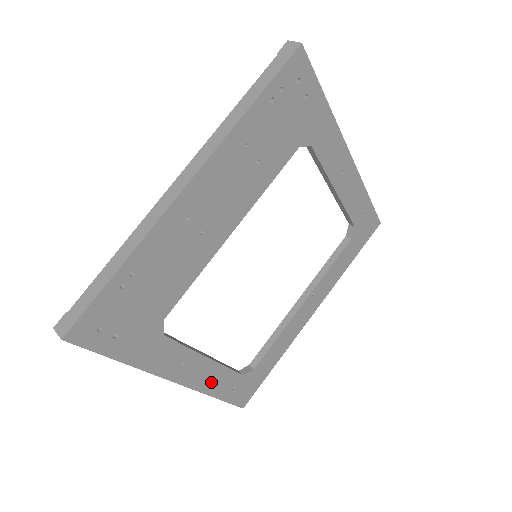
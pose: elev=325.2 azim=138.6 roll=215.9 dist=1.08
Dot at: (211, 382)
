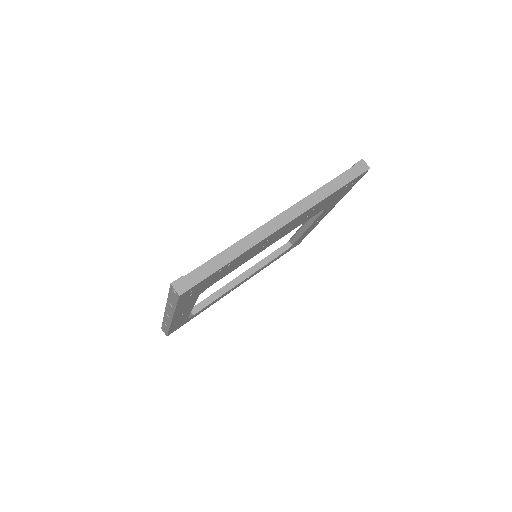
Dot at: (178, 321)
